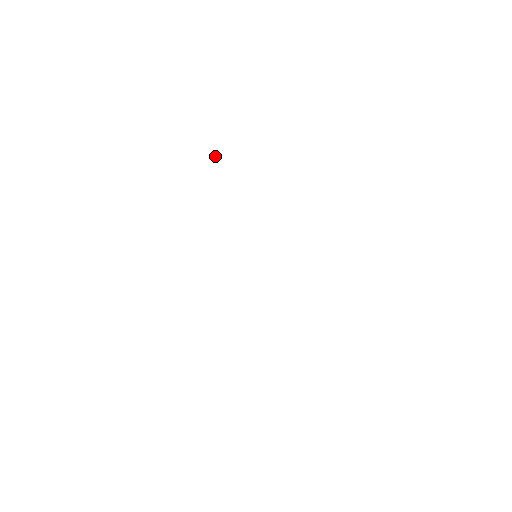
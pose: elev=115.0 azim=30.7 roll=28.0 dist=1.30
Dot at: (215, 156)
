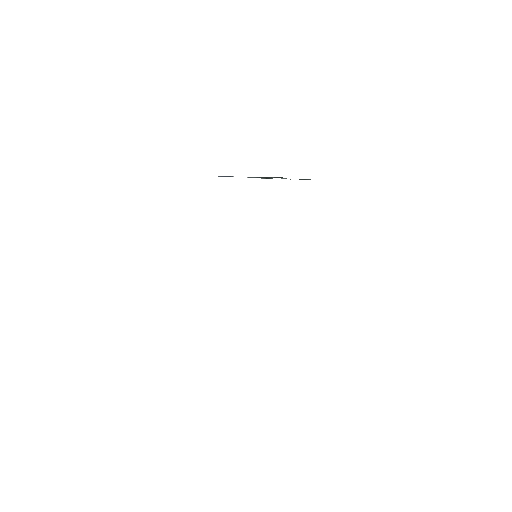
Dot at: (271, 177)
